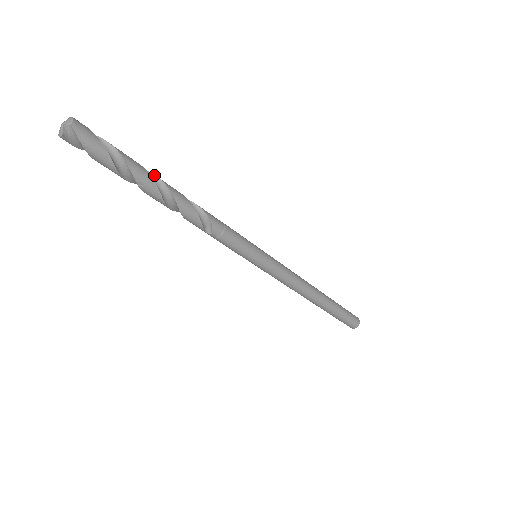
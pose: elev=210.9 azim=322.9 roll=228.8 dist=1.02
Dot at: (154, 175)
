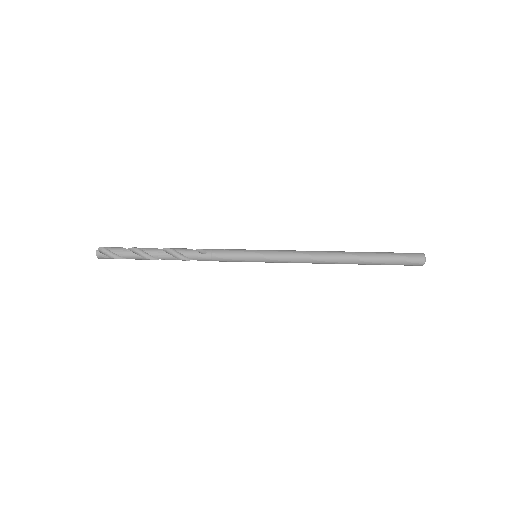
Dot at: (150, 255)
